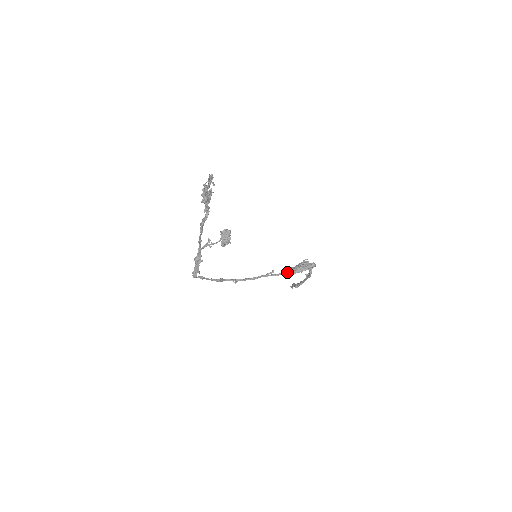
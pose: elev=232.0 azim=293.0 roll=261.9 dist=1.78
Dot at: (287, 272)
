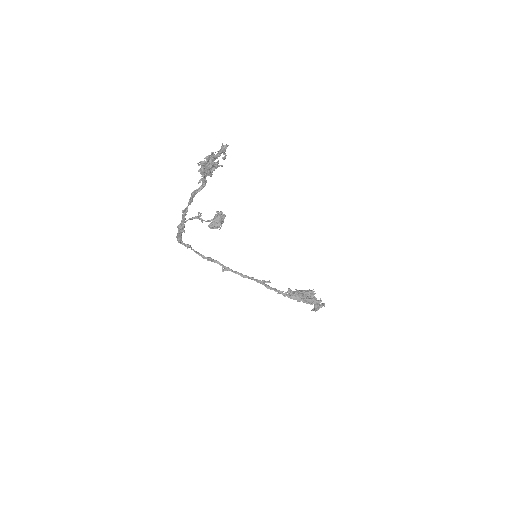
Dot at: (282, 291)
